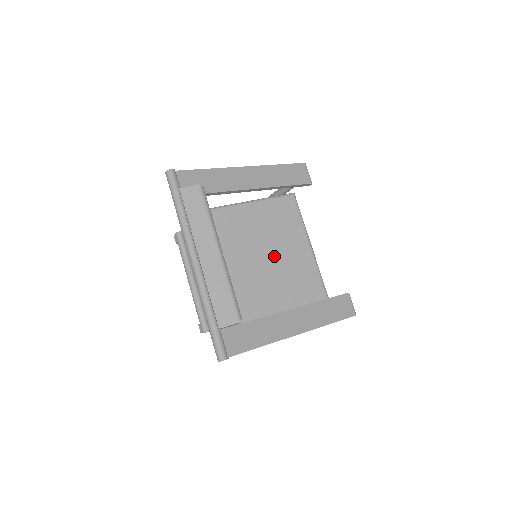
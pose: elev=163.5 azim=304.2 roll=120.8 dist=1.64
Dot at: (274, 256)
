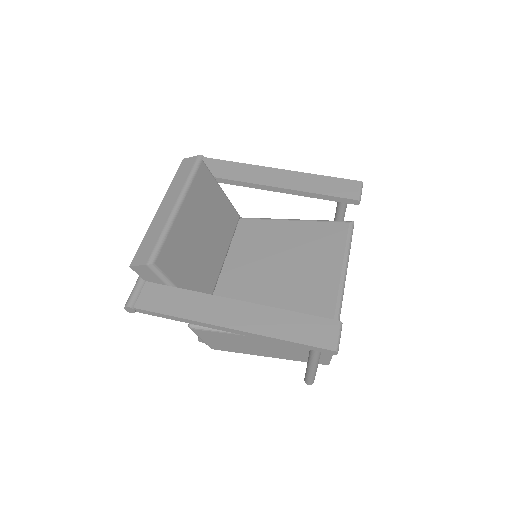
Dot at: (290, 273)
